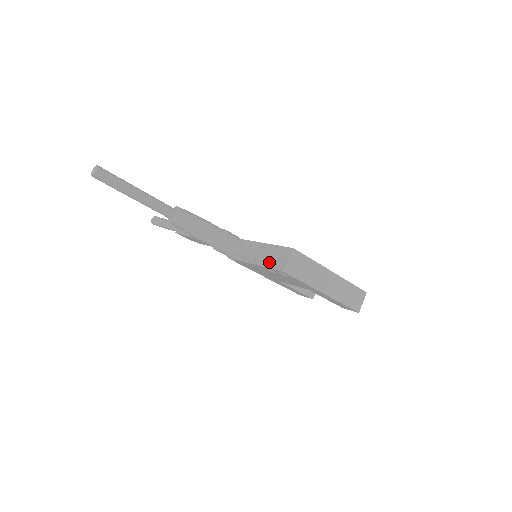
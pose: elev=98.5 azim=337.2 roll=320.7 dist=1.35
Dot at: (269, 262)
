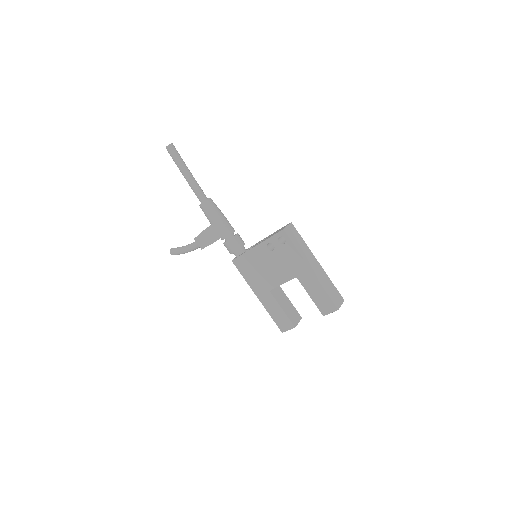
Dot at: occluded
